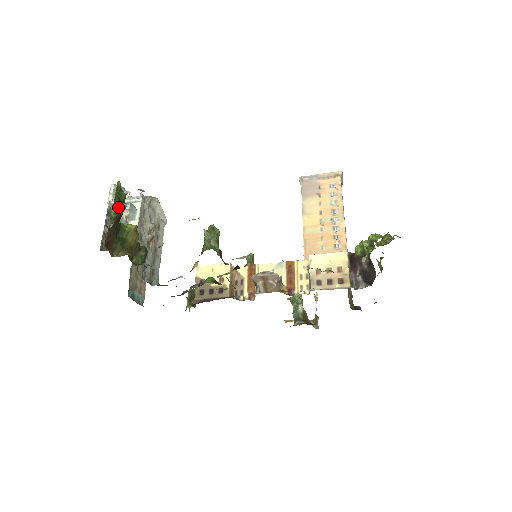
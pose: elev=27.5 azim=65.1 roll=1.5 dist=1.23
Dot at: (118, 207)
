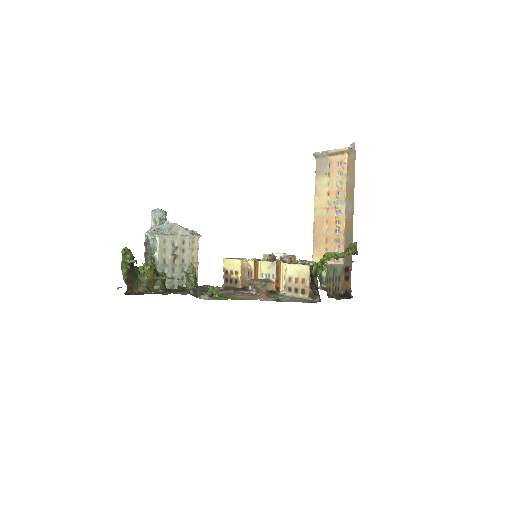
Dot at: (125, 269)
